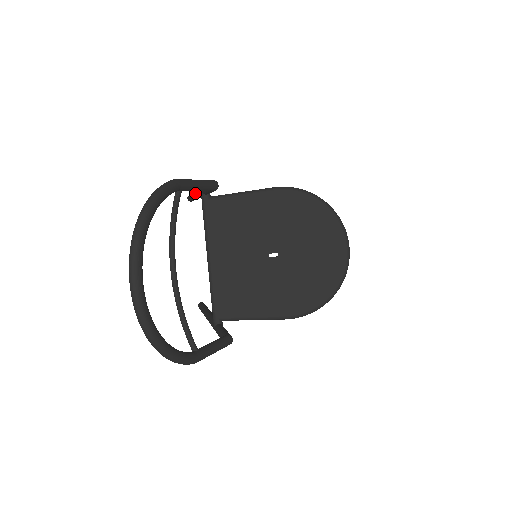
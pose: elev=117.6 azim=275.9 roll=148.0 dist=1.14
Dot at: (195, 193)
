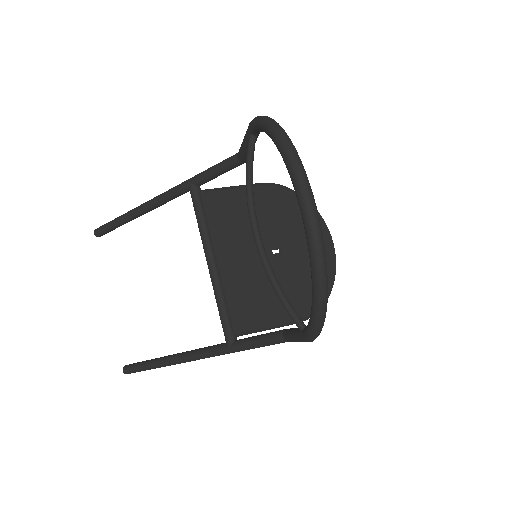
Dot at: (152, 201)
